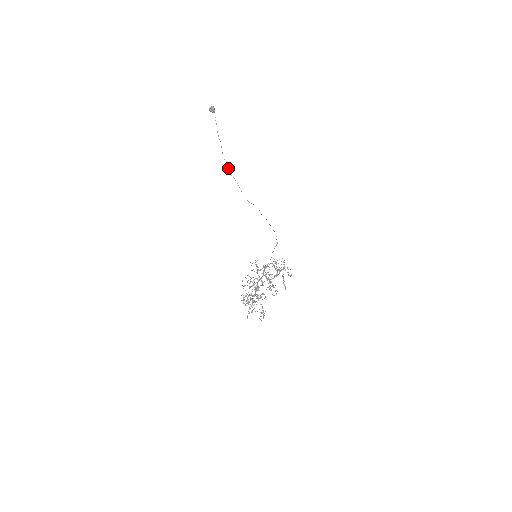
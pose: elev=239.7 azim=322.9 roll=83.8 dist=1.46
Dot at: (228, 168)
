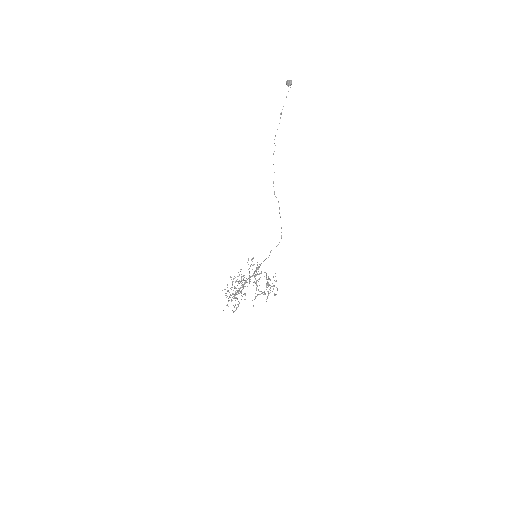
Dot at: occluded
